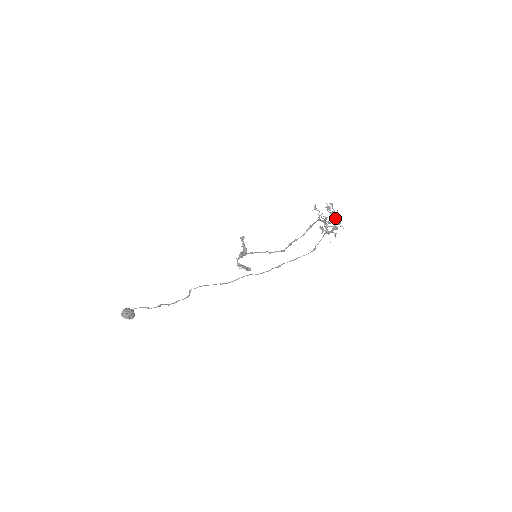
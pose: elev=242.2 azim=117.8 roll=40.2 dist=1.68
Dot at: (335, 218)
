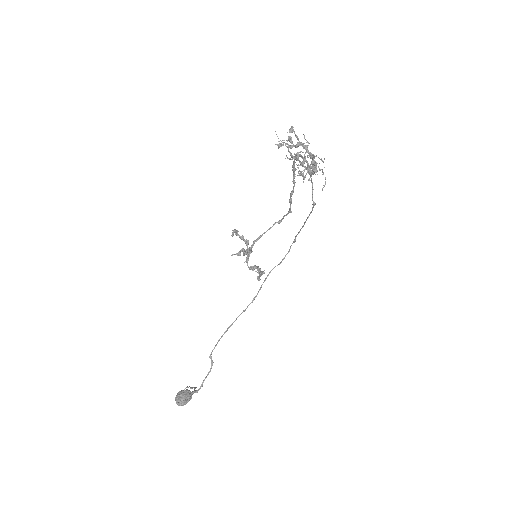
Dot at: (306, 150)
